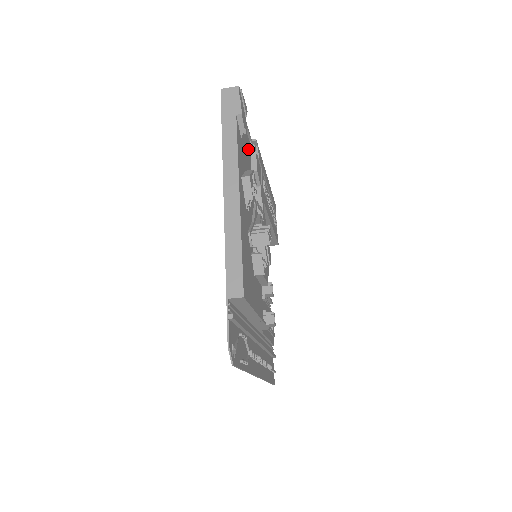
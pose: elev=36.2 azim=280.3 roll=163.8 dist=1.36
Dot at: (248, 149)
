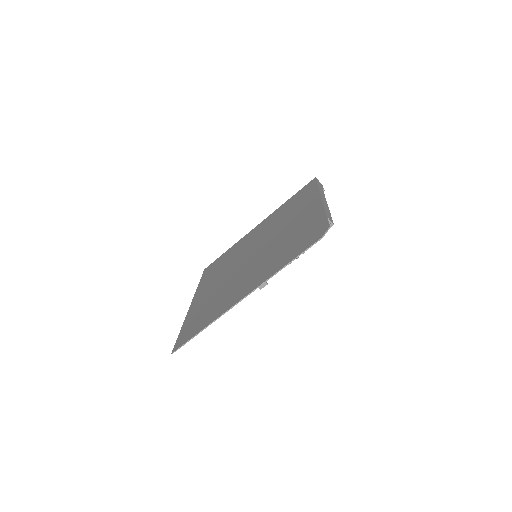
Dot at: occluded
